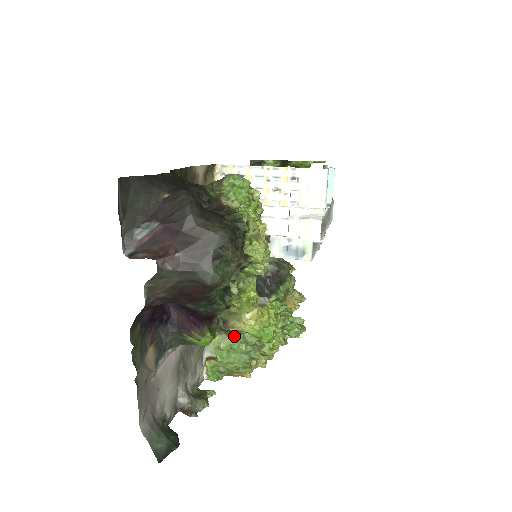
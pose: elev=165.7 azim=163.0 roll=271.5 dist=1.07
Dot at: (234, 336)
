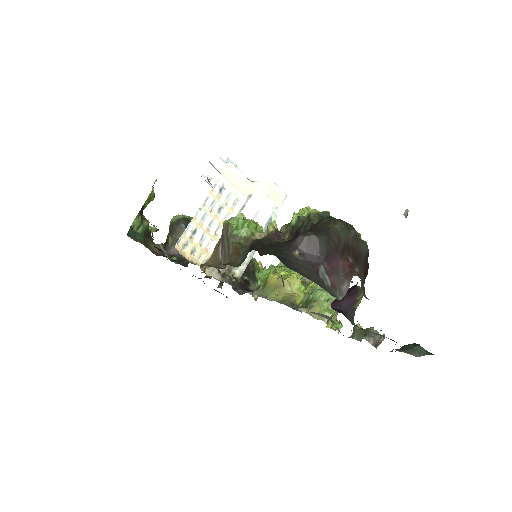
Dot at: (317, 297)
